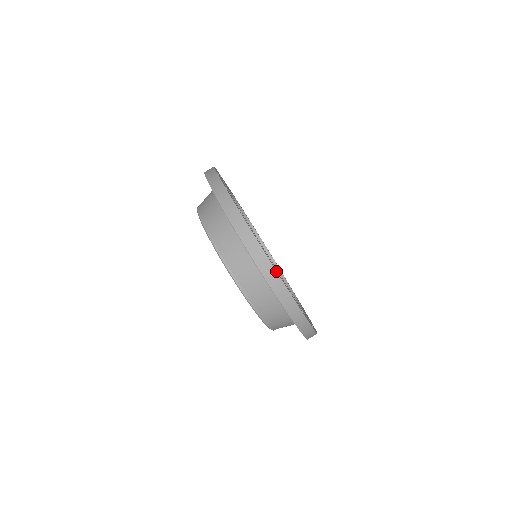
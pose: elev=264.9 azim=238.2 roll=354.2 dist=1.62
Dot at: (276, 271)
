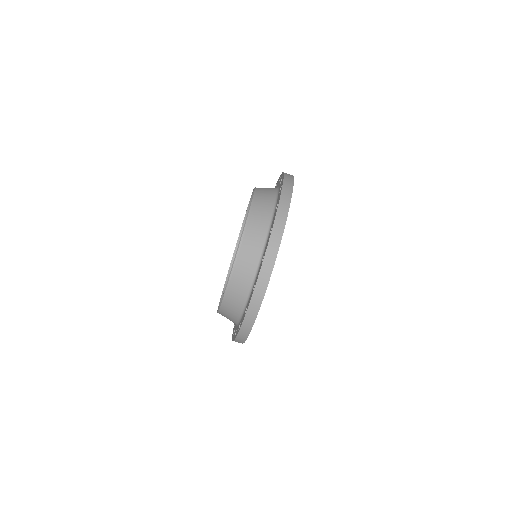
Dot at: (264, 295)
